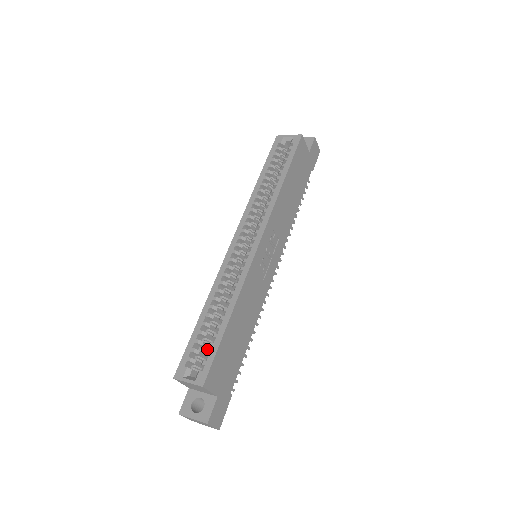
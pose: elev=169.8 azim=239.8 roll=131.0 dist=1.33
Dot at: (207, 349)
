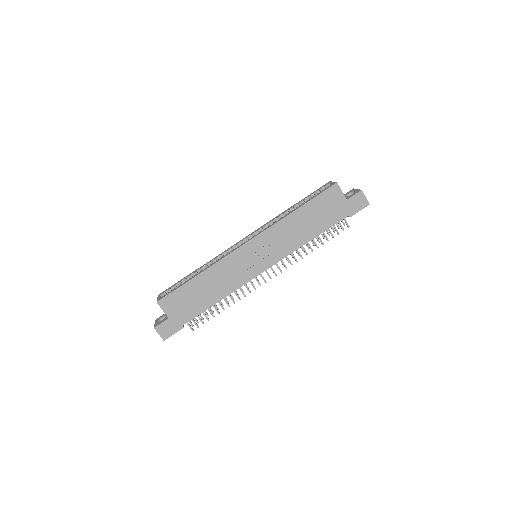
Dot at: occluded
